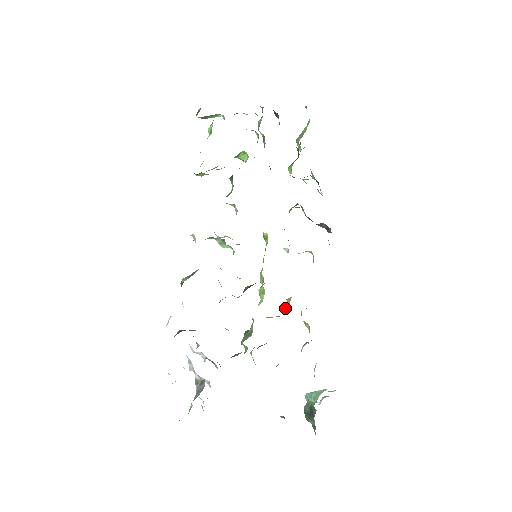
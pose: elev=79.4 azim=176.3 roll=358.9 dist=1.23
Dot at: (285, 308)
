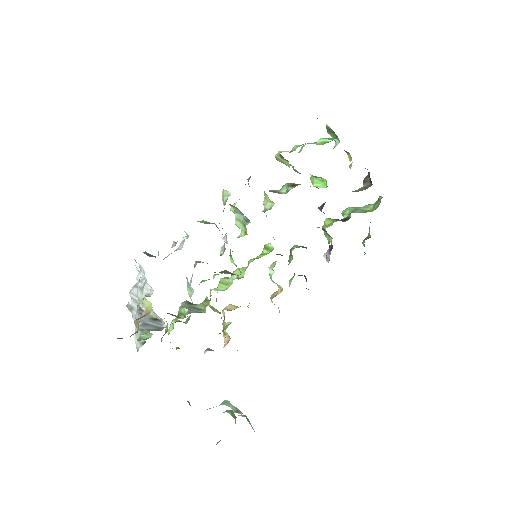
Dot at: (224, 309)
